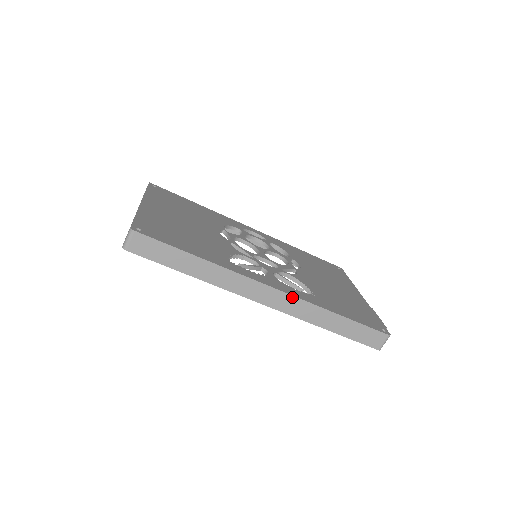
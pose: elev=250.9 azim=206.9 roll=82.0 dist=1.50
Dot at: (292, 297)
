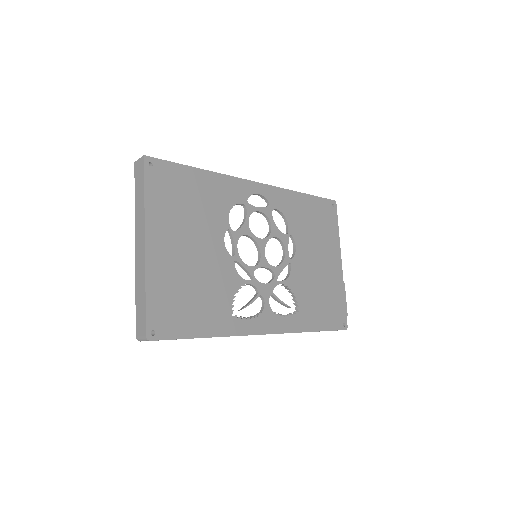
Dot at: (280, 333)
